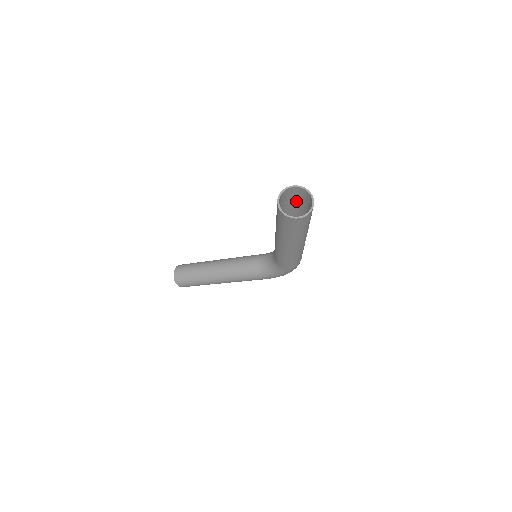
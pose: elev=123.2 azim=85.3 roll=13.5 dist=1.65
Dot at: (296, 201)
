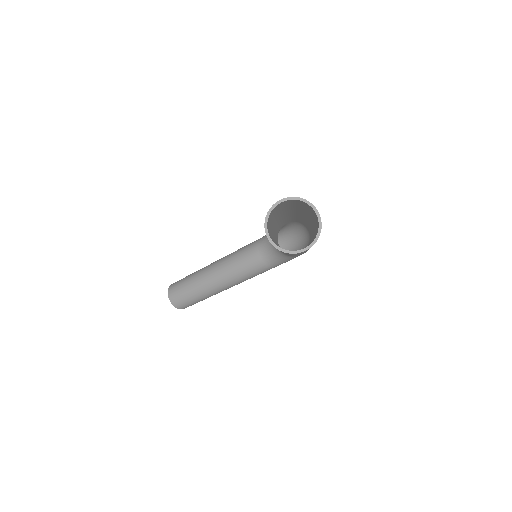
Dot at: (285, 207)
